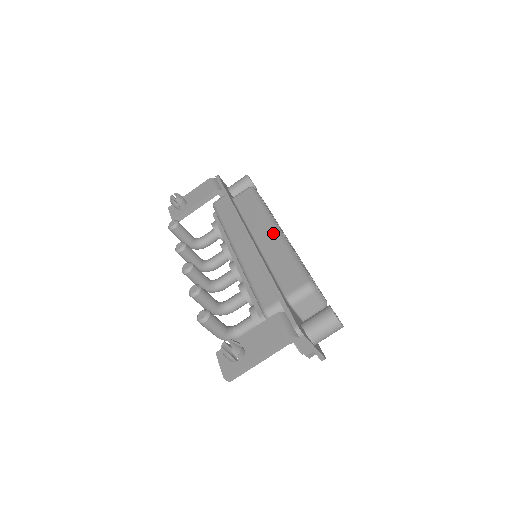
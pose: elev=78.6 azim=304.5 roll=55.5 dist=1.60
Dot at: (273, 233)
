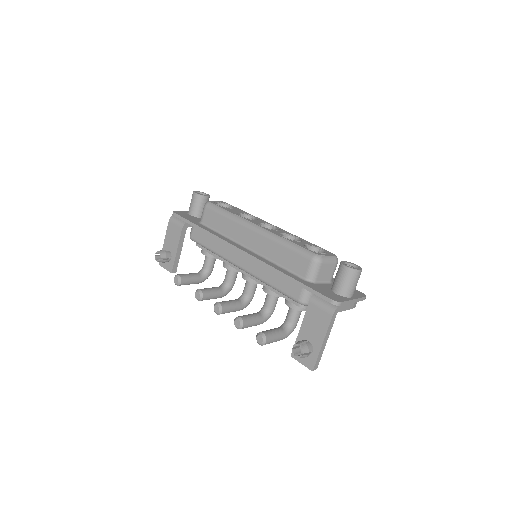
Dot at: (255, 233)
